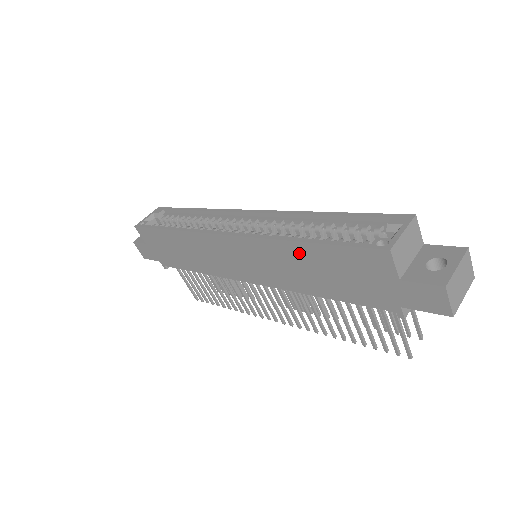
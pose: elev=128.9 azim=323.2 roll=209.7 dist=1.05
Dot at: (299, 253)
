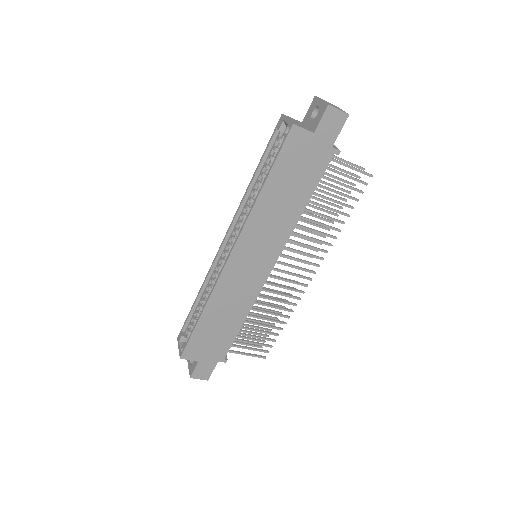
Dot at: (268, 198)
